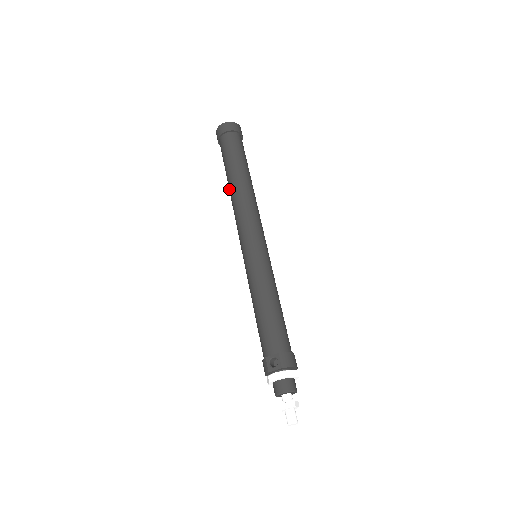
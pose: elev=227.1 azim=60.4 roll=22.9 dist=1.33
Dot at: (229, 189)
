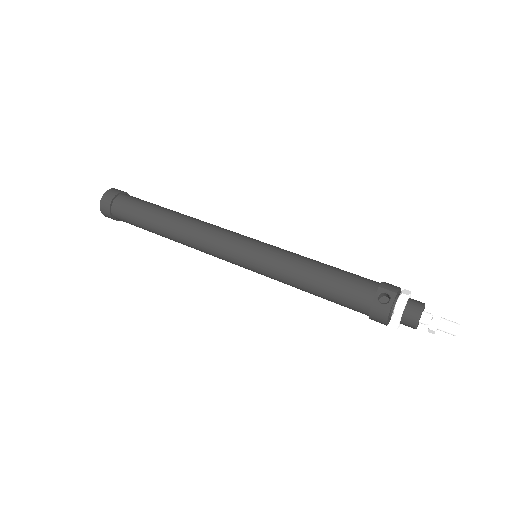
Dot at: (167, 233)
